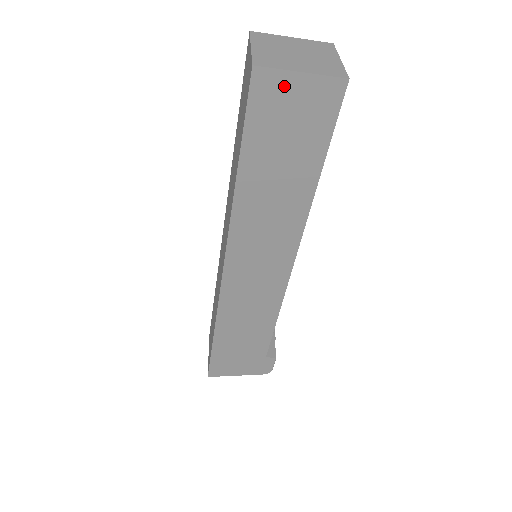
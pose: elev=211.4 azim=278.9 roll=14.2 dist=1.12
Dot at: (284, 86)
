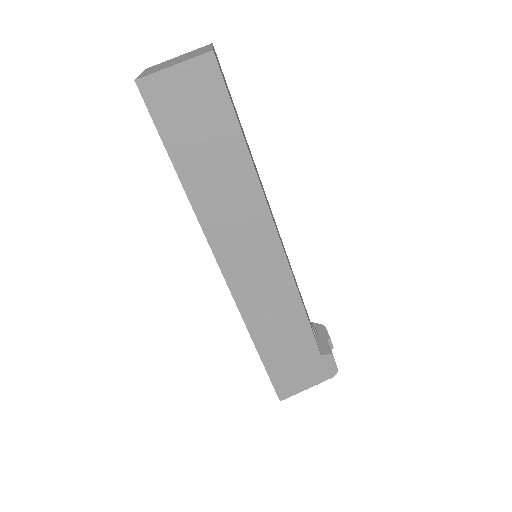
Dot at: (168, 84)
